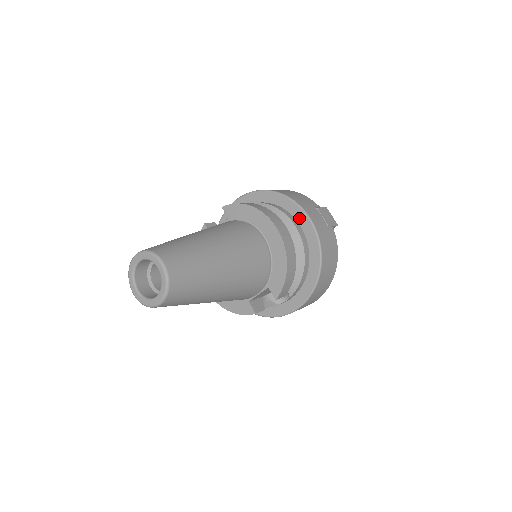
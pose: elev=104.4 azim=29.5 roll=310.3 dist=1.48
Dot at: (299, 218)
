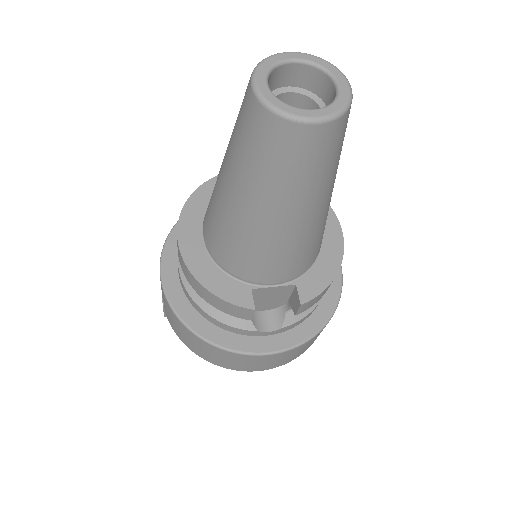
Dot at: occluded
